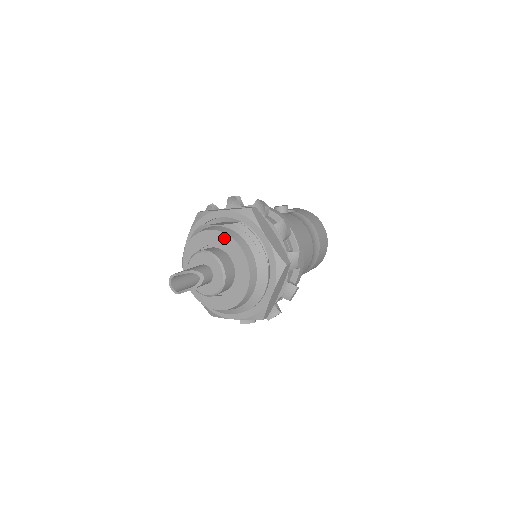
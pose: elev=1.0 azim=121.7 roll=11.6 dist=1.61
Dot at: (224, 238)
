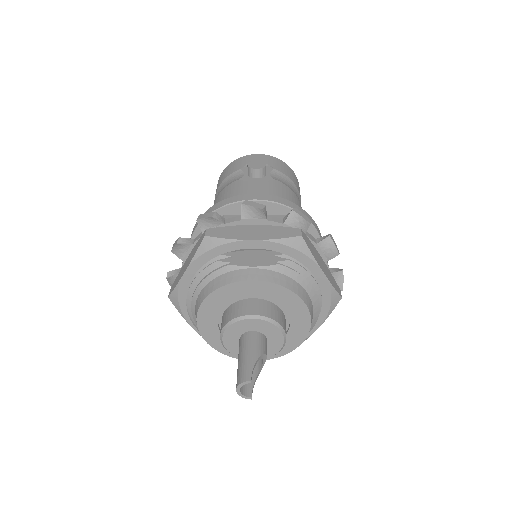
Dot at: (277, 290)
